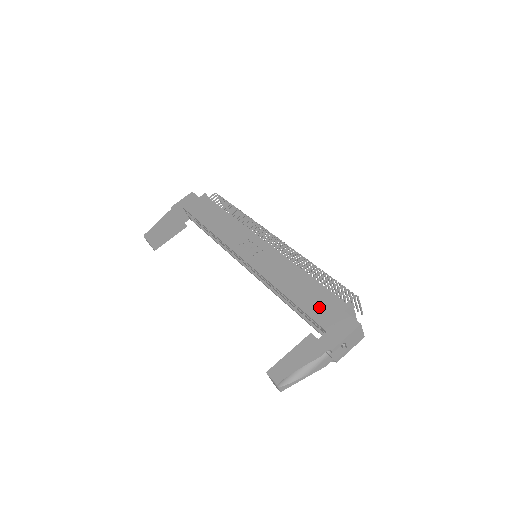
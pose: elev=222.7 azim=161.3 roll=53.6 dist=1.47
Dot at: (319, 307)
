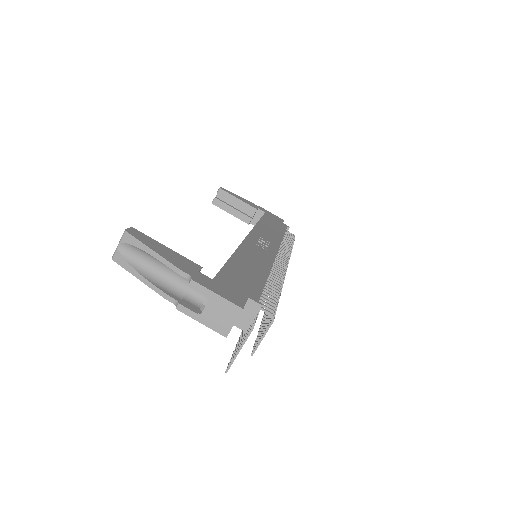
Dot at: (238, 278)
